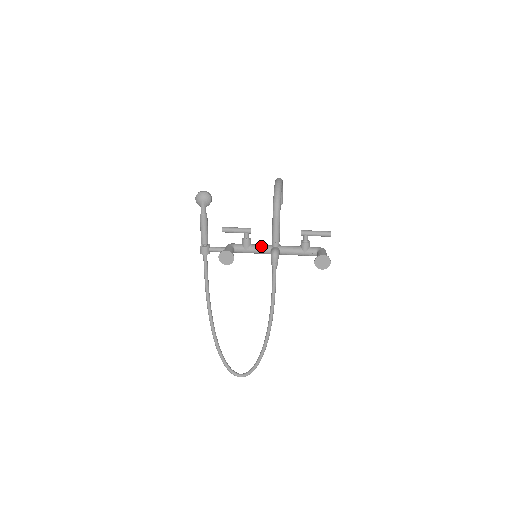
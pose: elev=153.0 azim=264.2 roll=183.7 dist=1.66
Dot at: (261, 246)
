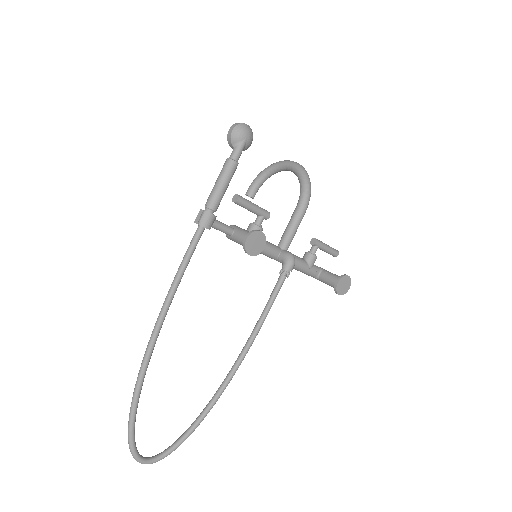
Dot at: (270, 243)
